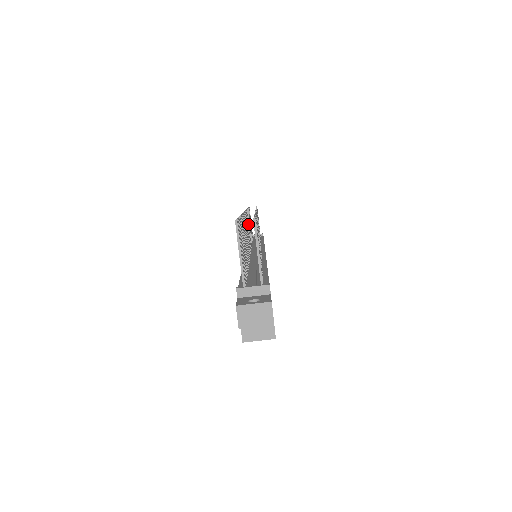
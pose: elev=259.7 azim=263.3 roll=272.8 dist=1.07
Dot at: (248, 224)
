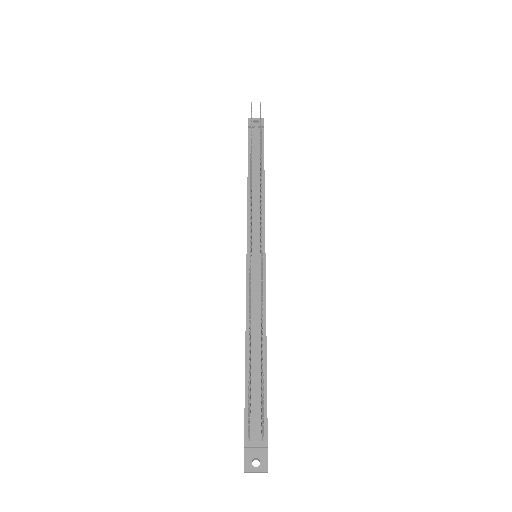
Dot at: (251, 213)
